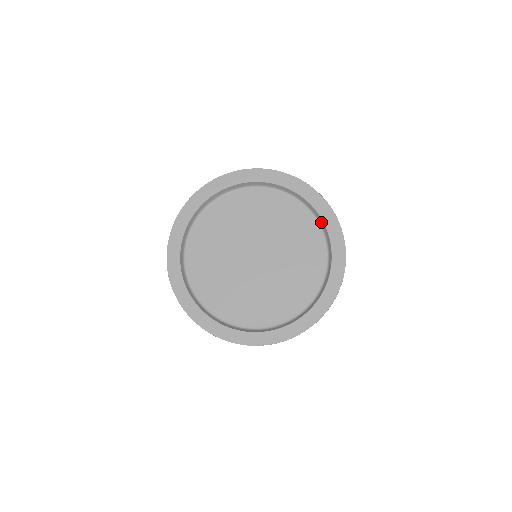
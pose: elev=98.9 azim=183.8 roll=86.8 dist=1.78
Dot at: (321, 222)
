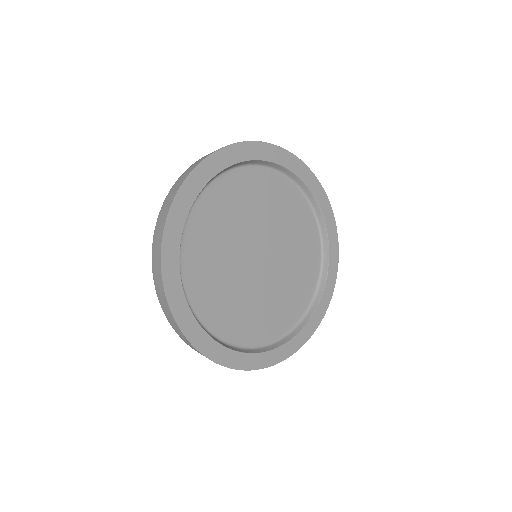
Dot at: (285, 171)
